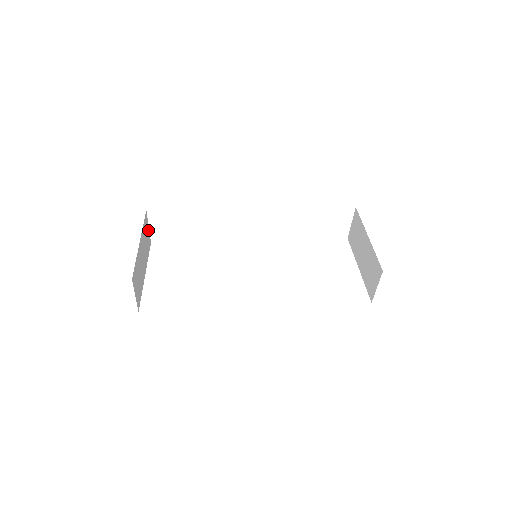
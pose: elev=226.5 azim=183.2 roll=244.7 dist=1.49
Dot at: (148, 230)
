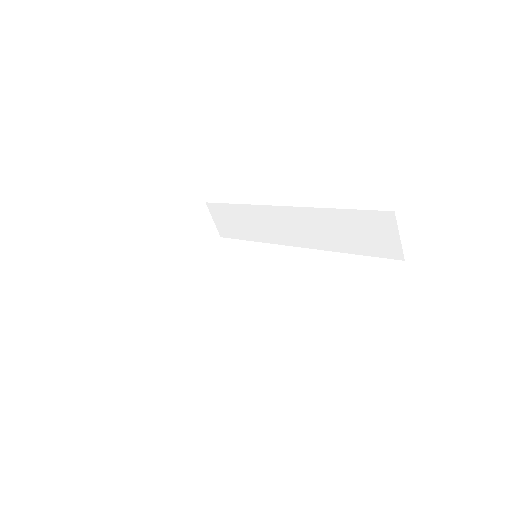
Dot at: (211, 223)
